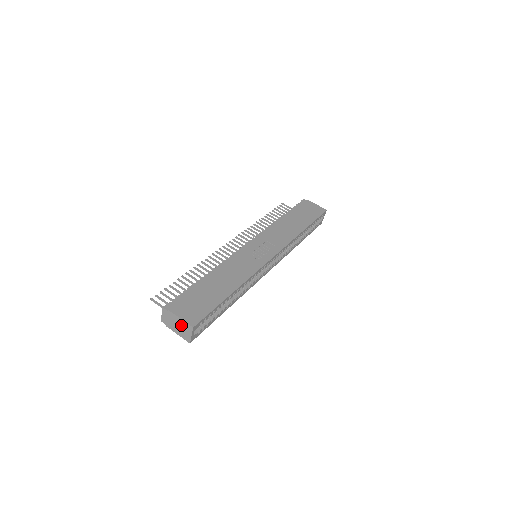
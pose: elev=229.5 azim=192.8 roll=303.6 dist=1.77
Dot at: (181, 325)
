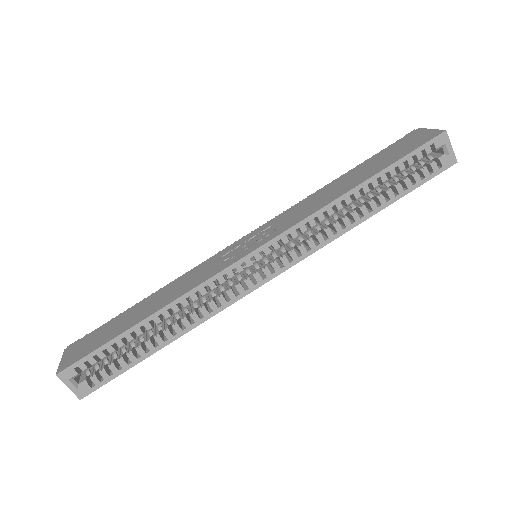
Dot at: occluded
